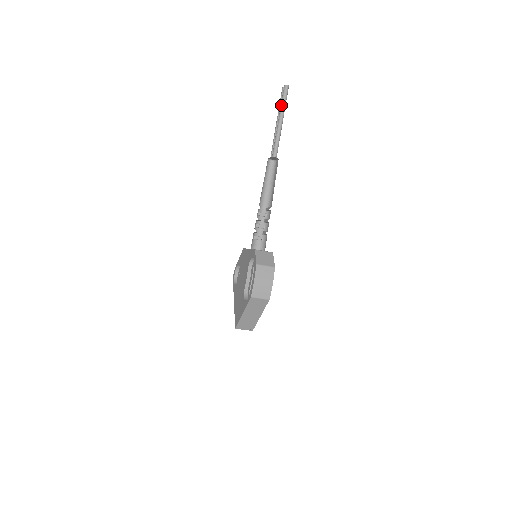
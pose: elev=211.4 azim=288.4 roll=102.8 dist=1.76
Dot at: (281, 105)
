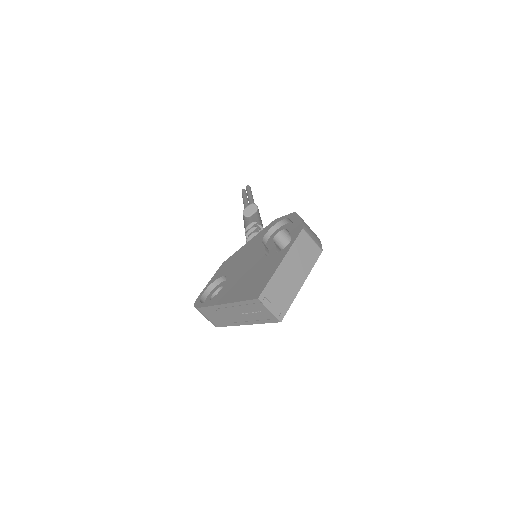
Dot at: (248, 190)
